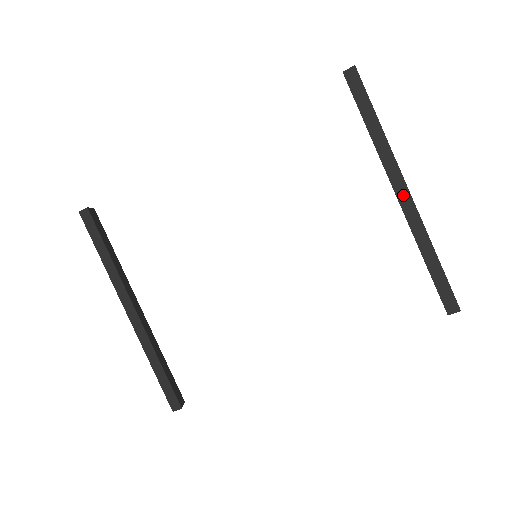
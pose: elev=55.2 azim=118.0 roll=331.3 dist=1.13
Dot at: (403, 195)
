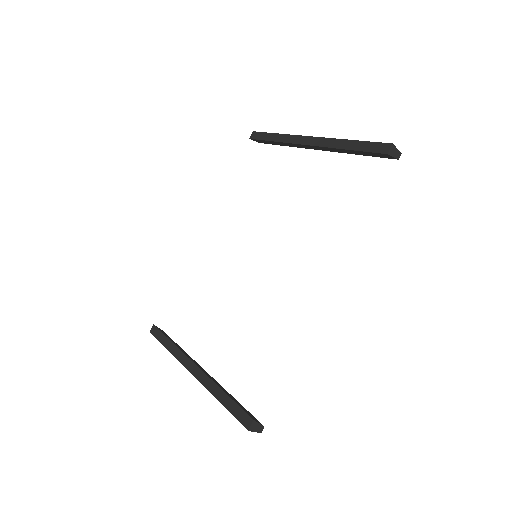
Dot at: (310, 141)
